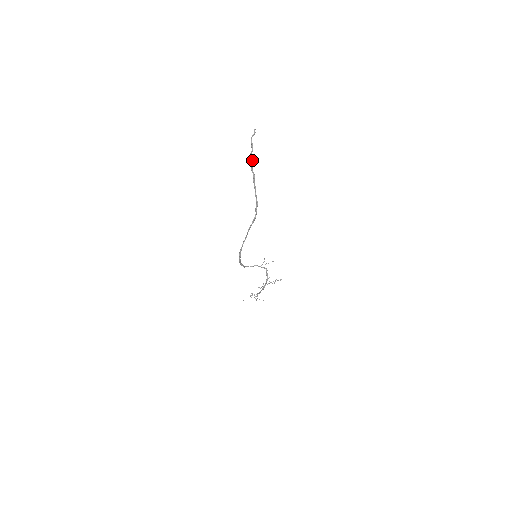
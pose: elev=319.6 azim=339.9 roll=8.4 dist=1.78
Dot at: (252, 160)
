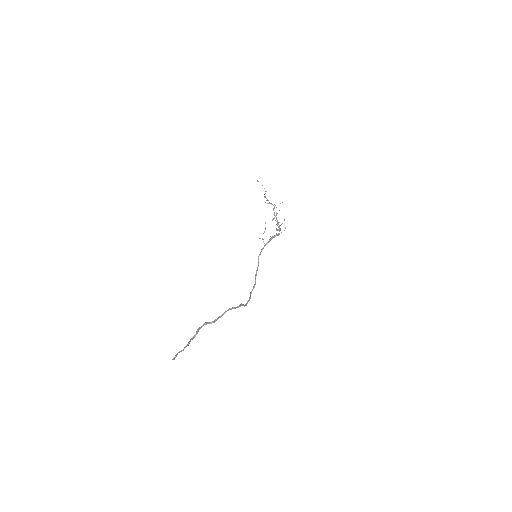
Dot at: (194, 337)
